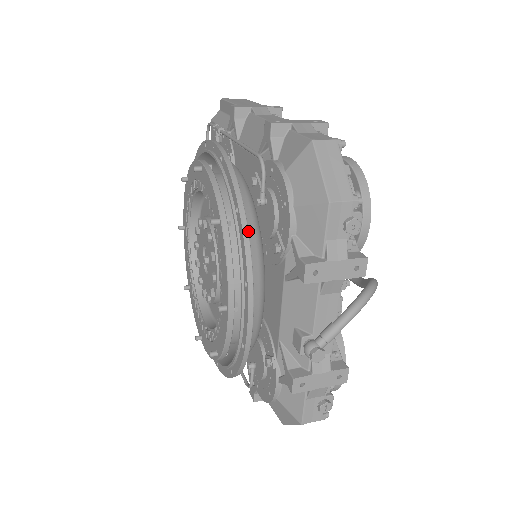
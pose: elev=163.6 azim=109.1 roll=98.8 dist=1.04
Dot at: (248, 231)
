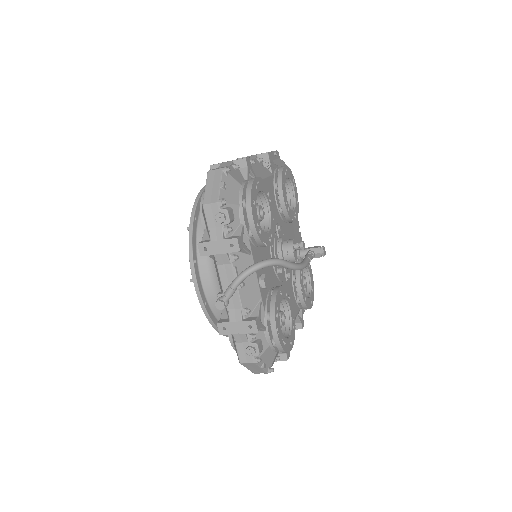
Dot at: (192, 230)
